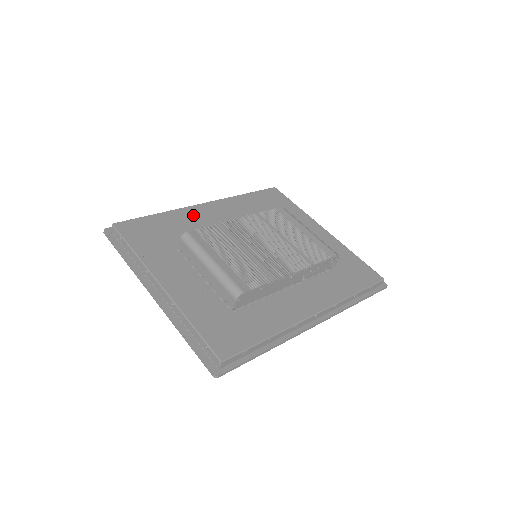
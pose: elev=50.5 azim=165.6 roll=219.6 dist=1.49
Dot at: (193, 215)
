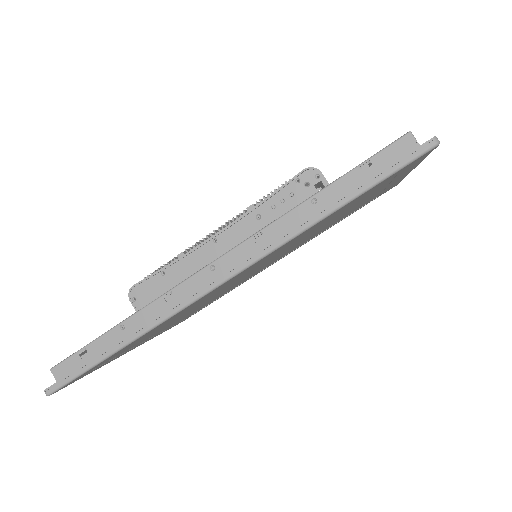
Dot at: occluded
